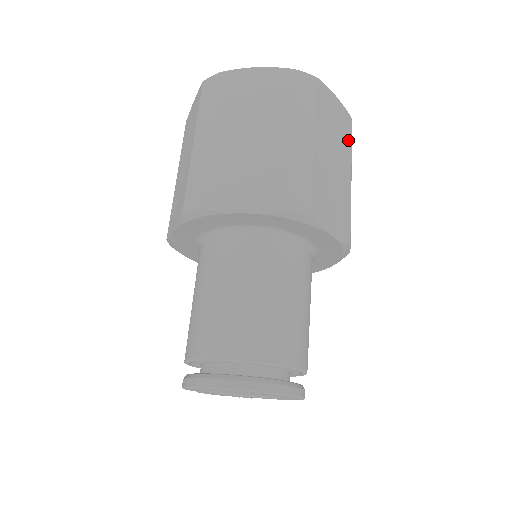
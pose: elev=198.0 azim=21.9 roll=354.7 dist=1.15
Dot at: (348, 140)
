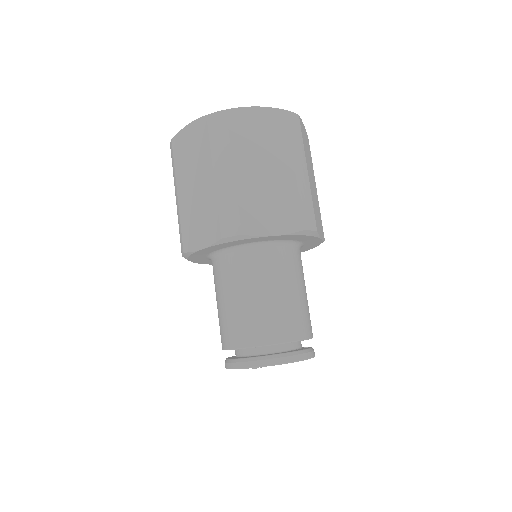
Dot at: (283, 135)
